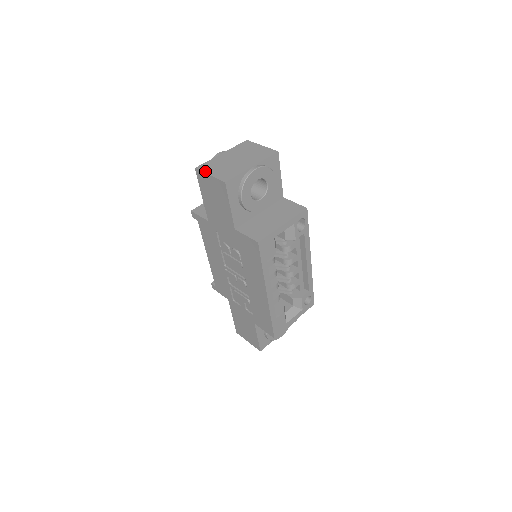
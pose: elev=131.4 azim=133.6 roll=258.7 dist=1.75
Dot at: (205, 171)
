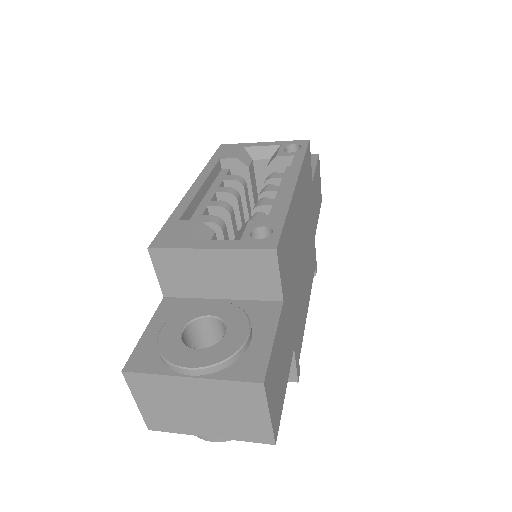
Dot at: occluded
